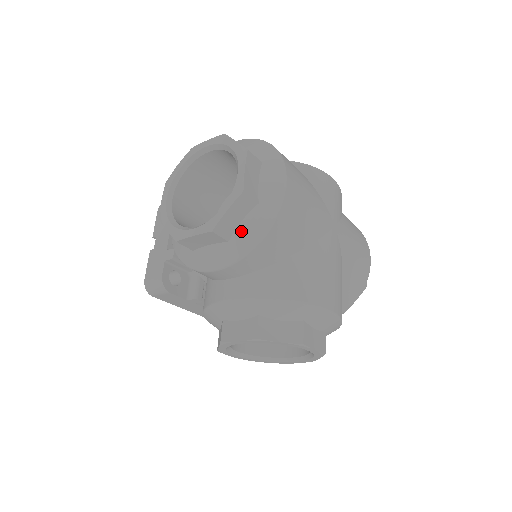
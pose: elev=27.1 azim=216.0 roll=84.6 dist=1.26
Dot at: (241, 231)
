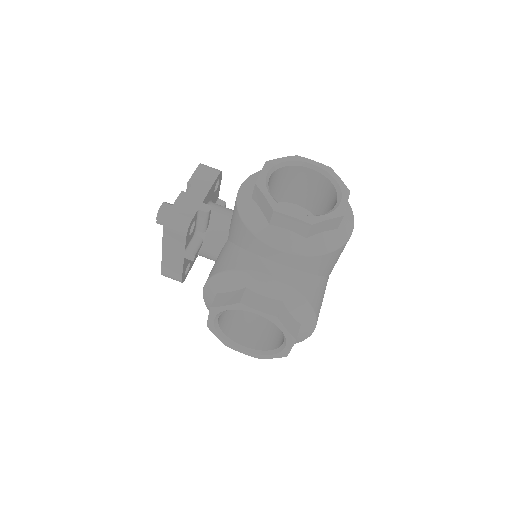
Dot at: (319, 238)
